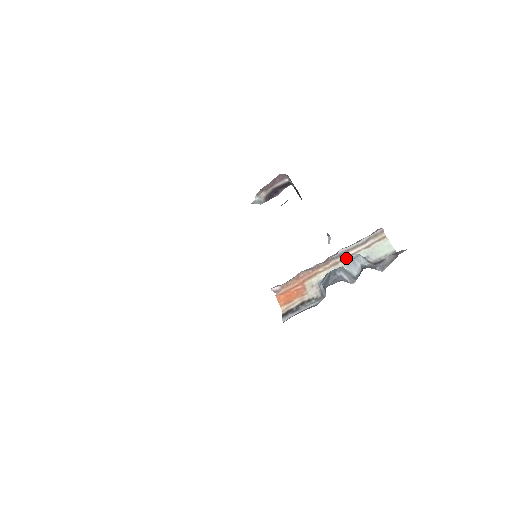
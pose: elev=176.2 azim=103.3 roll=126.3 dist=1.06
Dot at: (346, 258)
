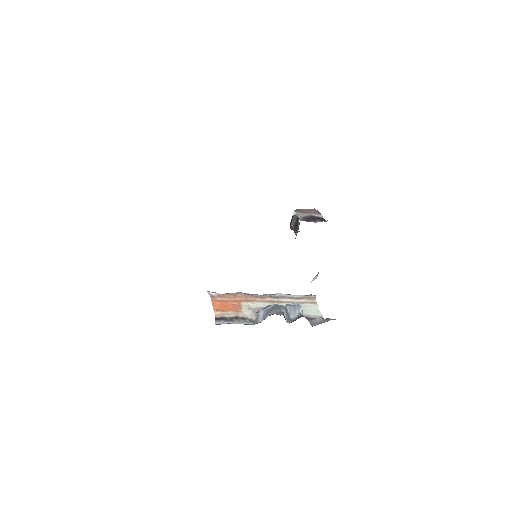
Dot at: (282, 302)
